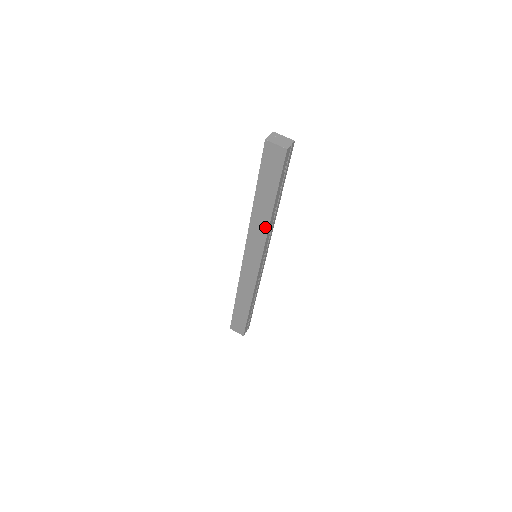
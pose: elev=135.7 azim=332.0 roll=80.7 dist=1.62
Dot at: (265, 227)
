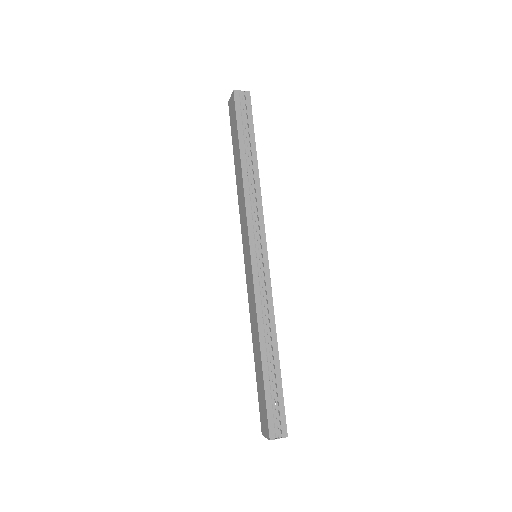
Dot at: (243, 193)
